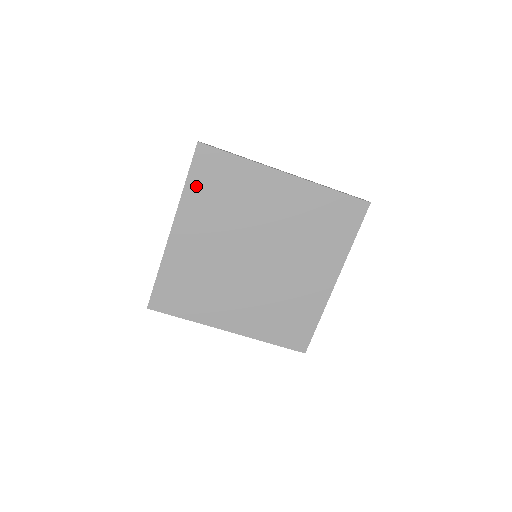
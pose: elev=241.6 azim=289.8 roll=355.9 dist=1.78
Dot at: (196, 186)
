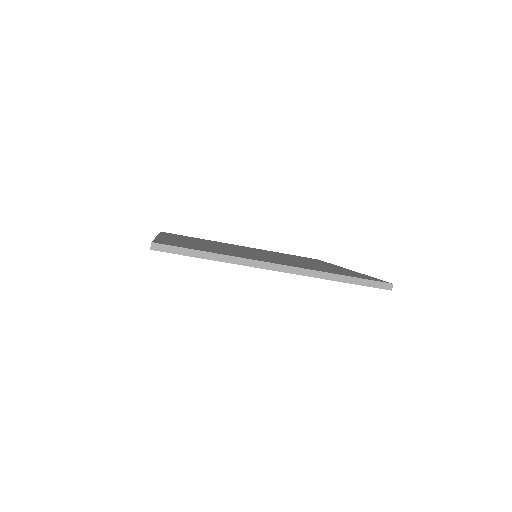
Dot at: occluded
